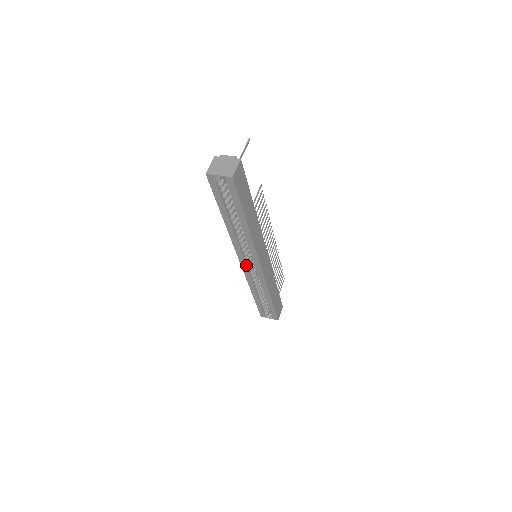
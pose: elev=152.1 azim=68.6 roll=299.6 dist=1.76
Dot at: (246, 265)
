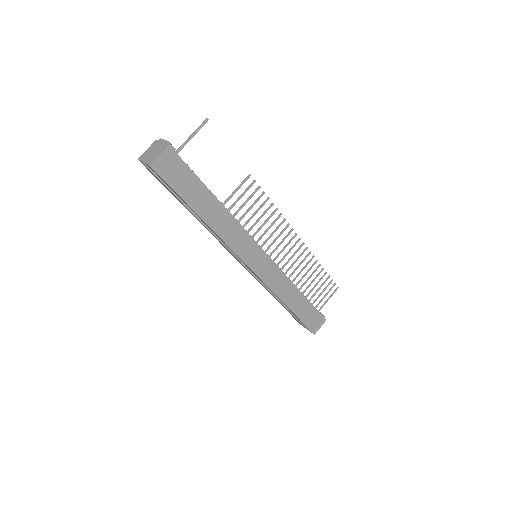
Dot at: (242, 264)
